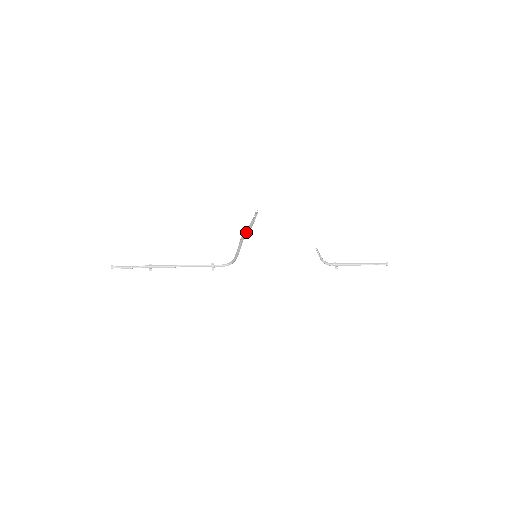
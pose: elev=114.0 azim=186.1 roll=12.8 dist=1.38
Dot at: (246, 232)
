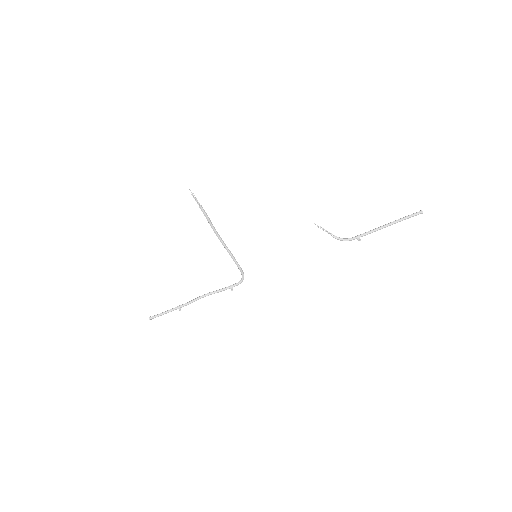
Dot at: occluded
